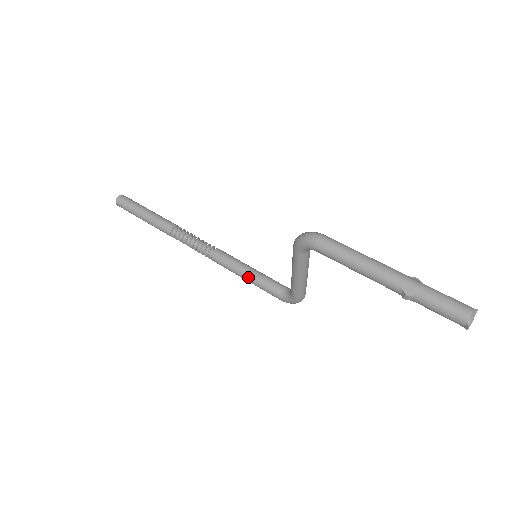
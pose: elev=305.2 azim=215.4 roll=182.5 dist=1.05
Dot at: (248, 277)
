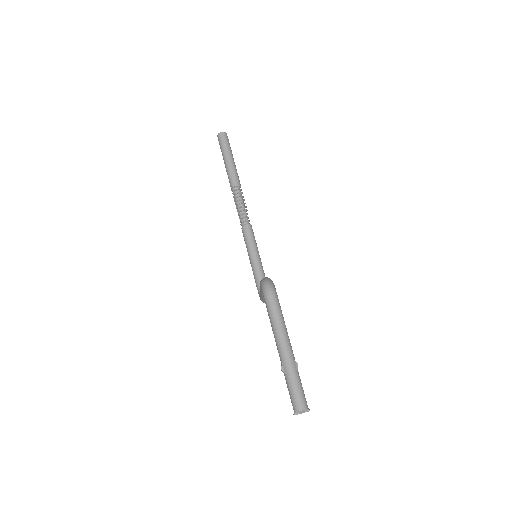
Dot at: (251, 260)
